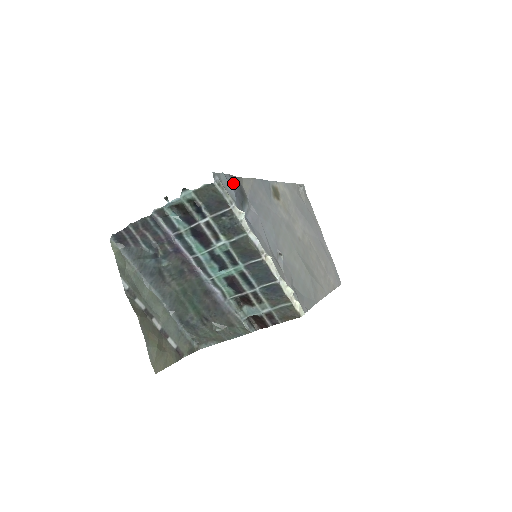
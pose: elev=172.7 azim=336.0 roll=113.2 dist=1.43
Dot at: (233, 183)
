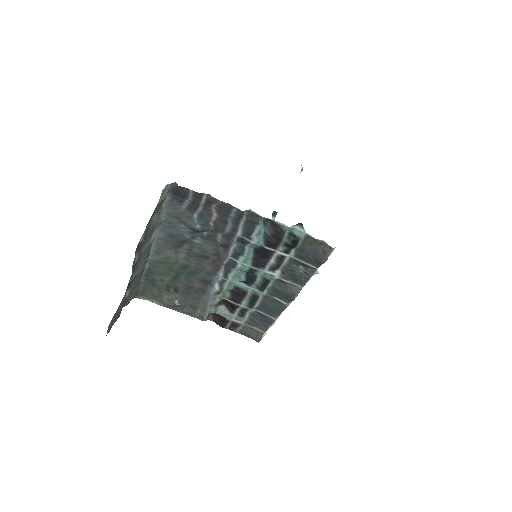
Dot at: occluded
